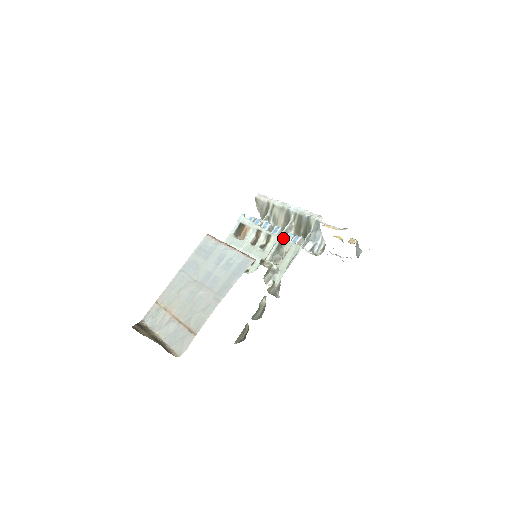
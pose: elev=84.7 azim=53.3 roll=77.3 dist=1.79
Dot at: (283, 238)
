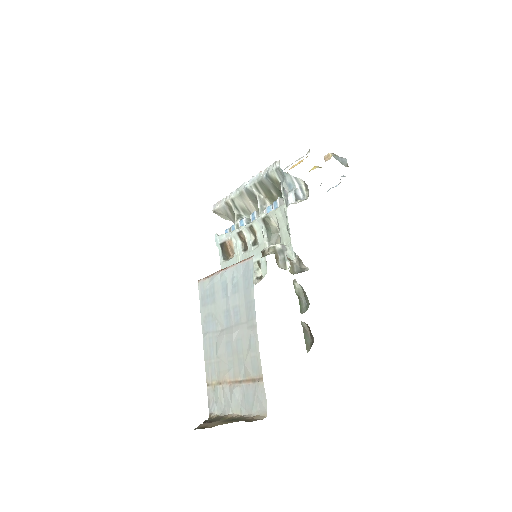
Dot at: (263, 216)
